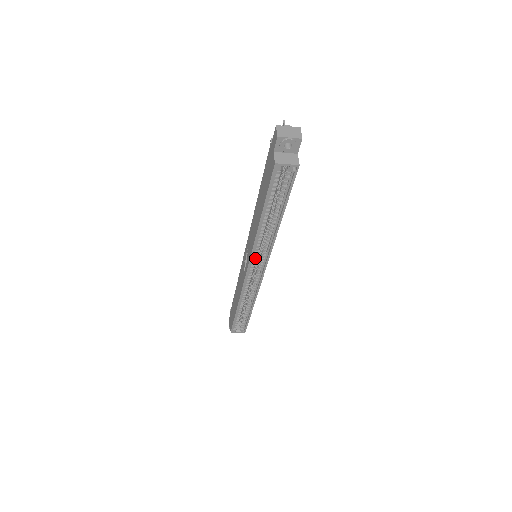
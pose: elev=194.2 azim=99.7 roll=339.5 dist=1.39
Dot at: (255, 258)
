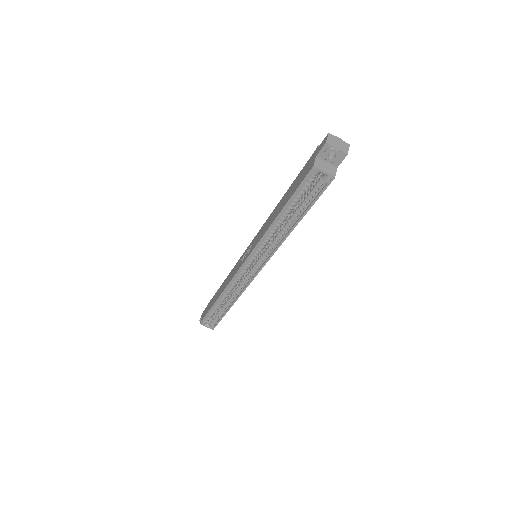
Dot at: (255, 256)
